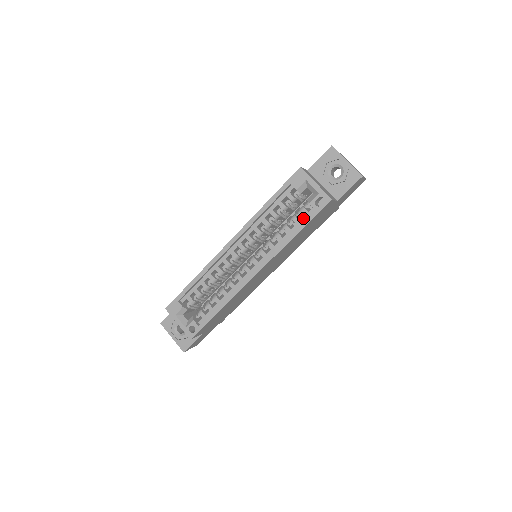
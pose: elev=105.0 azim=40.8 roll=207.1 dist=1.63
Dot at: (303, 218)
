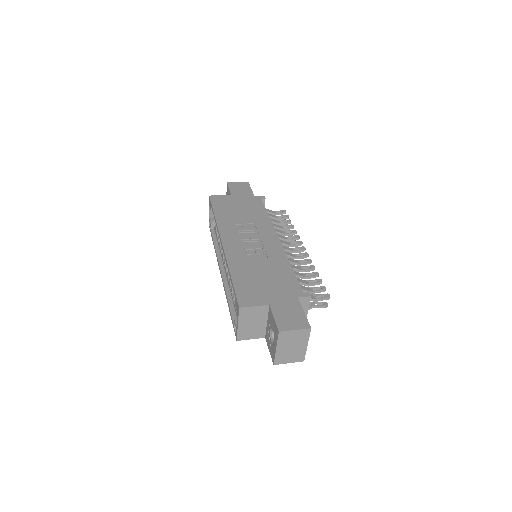
Dot at: (236, 311)
